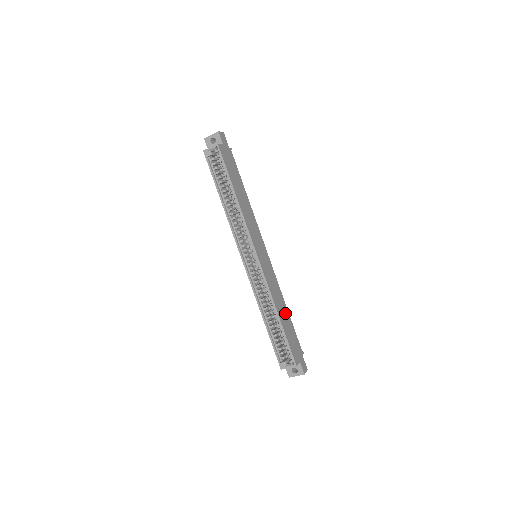
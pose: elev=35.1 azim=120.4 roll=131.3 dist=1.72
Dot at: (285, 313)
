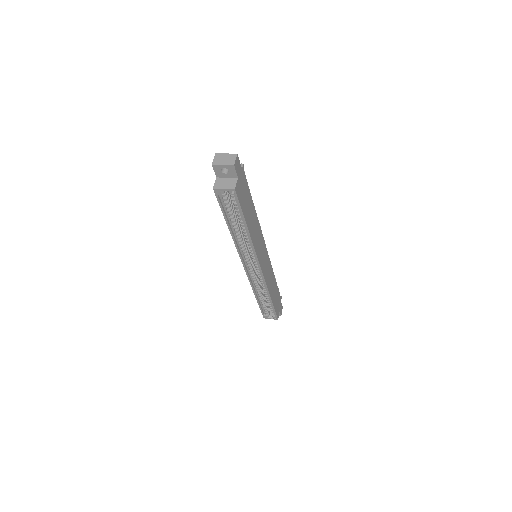
Dot at: (274, 286)
